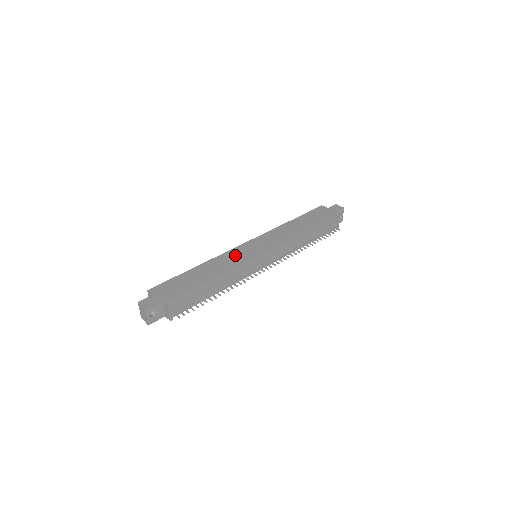
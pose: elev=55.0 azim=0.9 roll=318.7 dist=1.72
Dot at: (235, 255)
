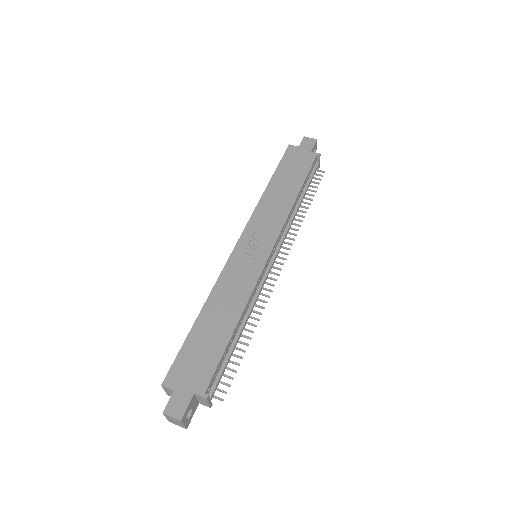
Dot at: (237, 271)
